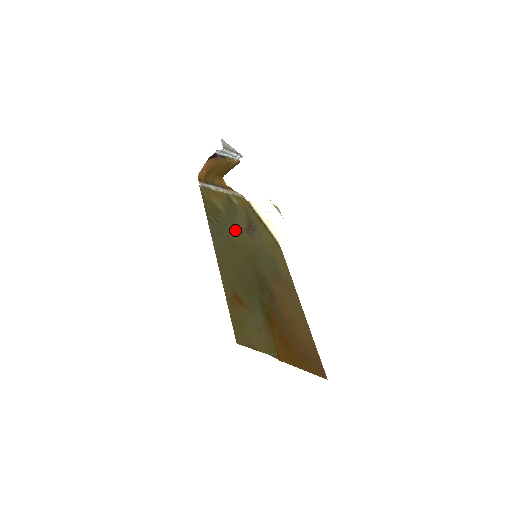
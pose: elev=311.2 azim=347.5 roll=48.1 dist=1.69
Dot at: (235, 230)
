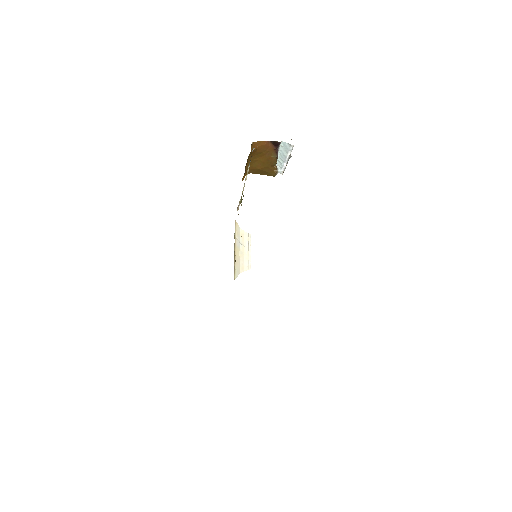
Dot at: occluded
